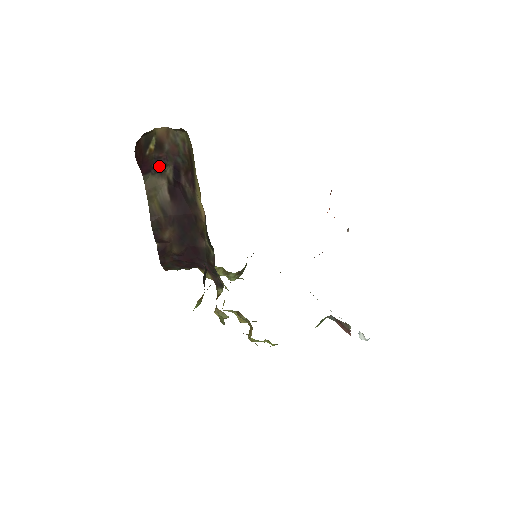
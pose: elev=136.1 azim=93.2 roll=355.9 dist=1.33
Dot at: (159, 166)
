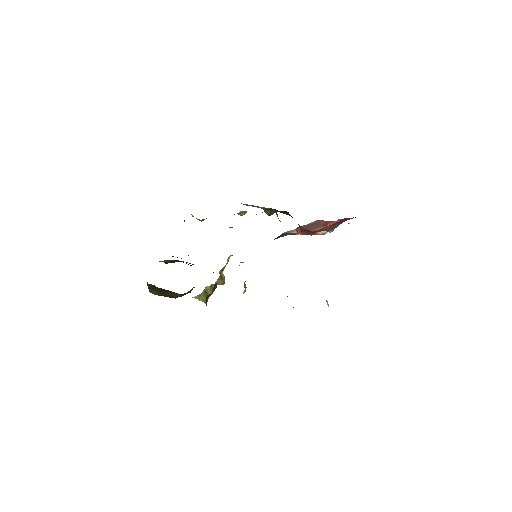
Dot at: occluded
